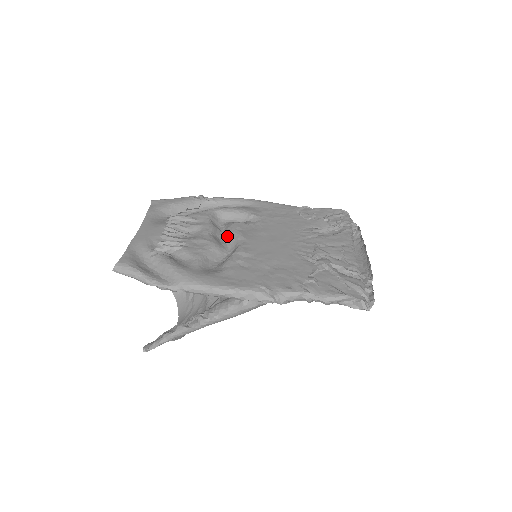
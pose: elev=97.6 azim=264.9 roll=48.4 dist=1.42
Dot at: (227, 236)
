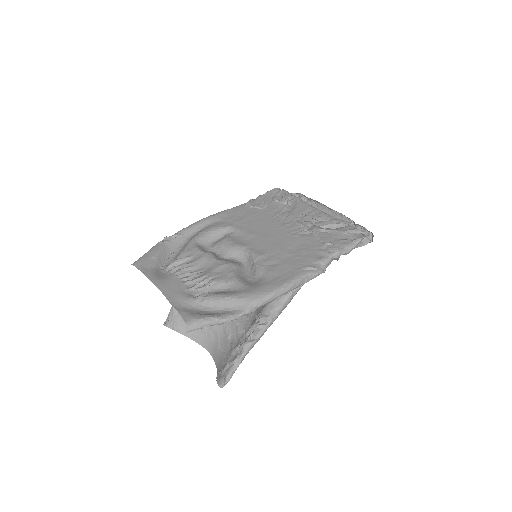
Dot at: (228, 253)
